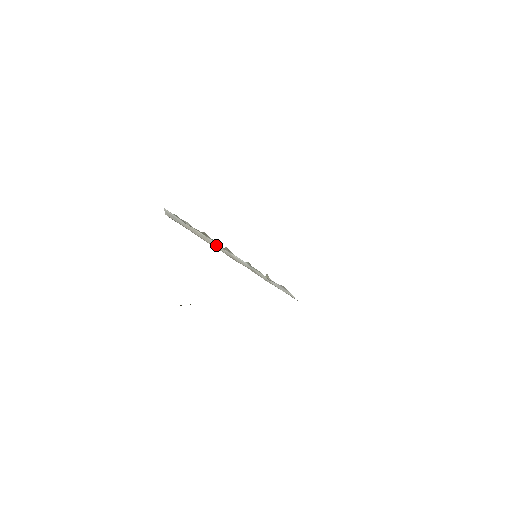
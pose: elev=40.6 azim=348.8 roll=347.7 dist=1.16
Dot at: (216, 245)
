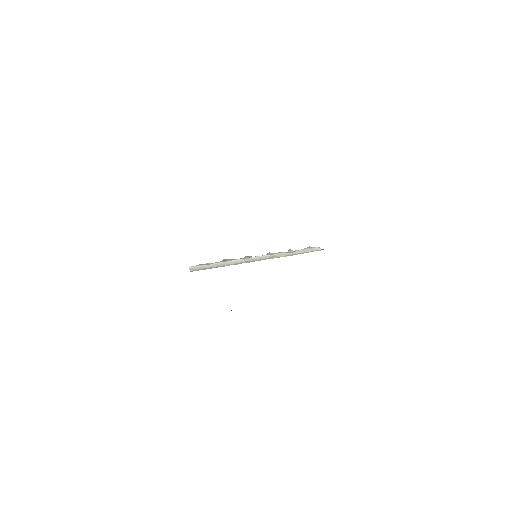
Dot at: (236, 261)
